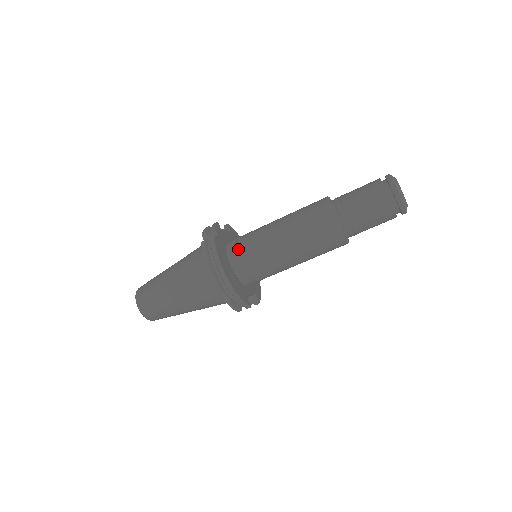
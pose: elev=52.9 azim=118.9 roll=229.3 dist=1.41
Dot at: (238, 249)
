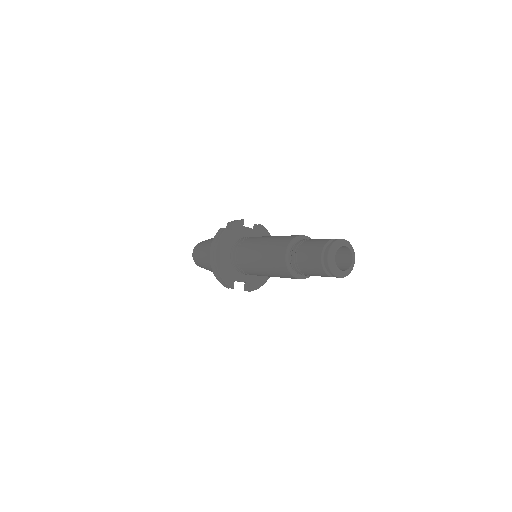
Dot at: (239, 245)
